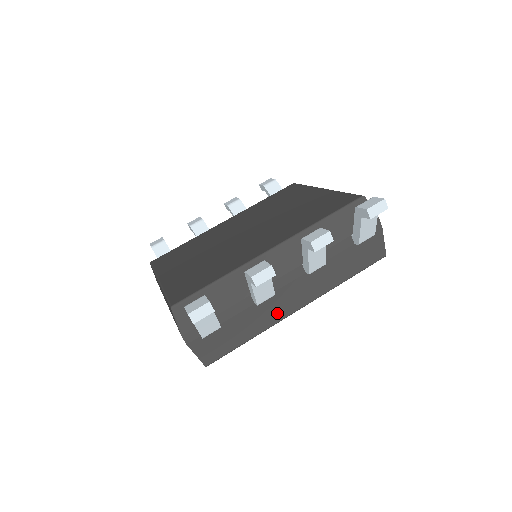
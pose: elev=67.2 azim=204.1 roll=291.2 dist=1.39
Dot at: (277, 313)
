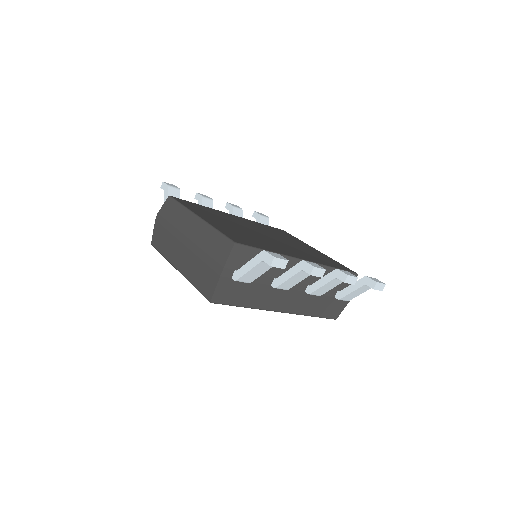
Dot at: (271, 303)
